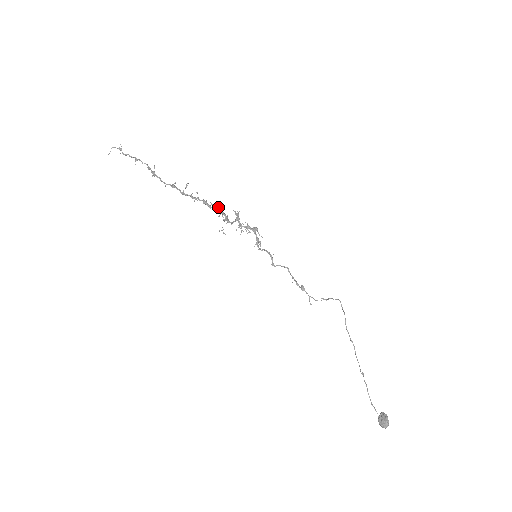
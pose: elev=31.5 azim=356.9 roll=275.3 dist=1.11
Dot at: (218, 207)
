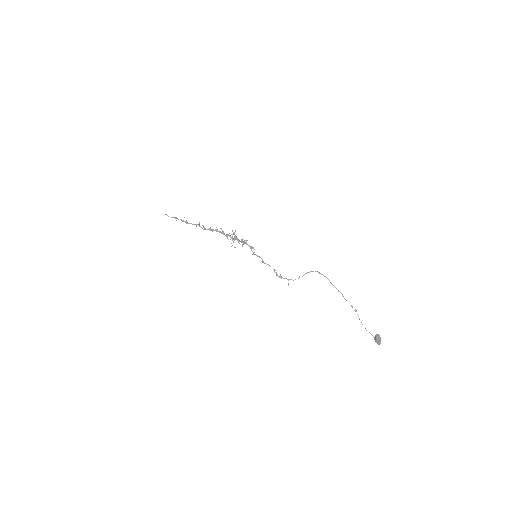
Dot at: (223, 233)
